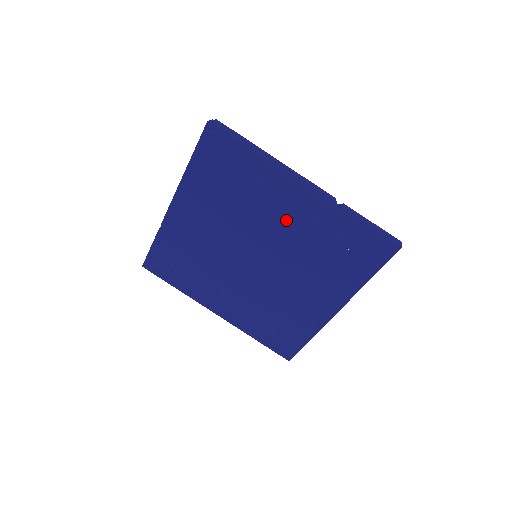
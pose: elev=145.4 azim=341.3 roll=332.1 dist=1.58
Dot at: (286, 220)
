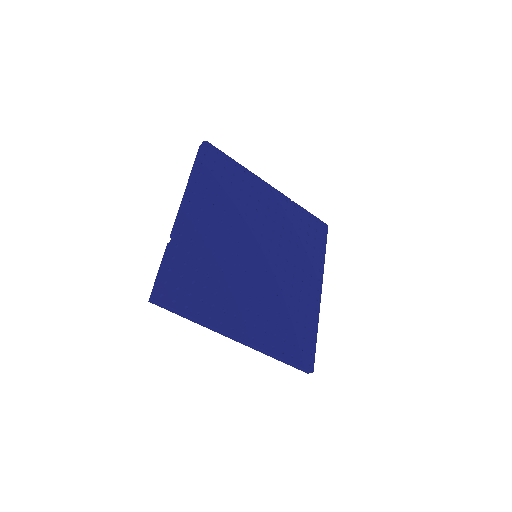
Dot at: (269, 215)
